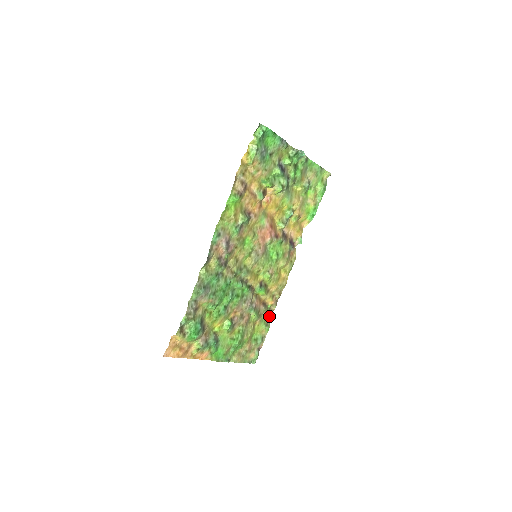
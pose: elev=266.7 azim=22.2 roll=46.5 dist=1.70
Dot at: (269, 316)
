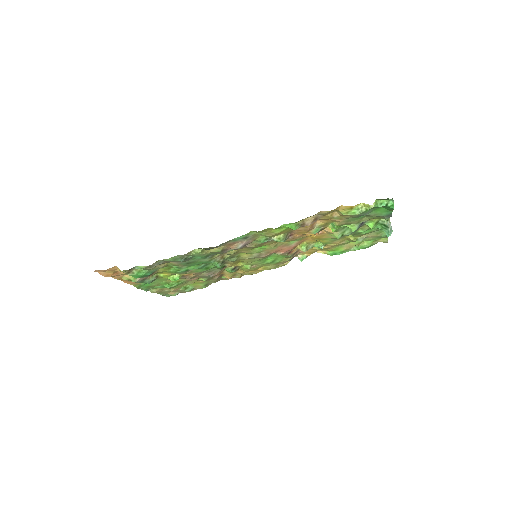
Dot at: (215, 282)
